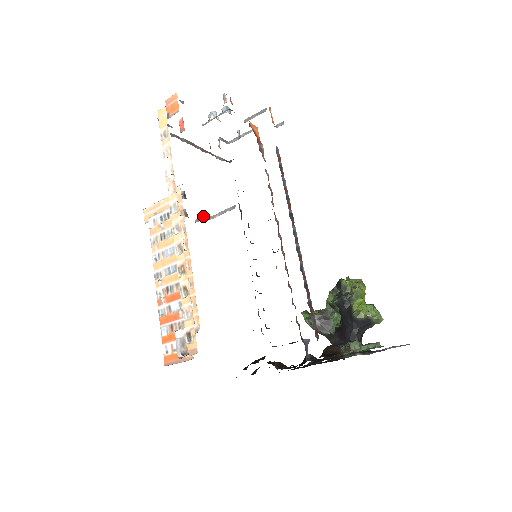
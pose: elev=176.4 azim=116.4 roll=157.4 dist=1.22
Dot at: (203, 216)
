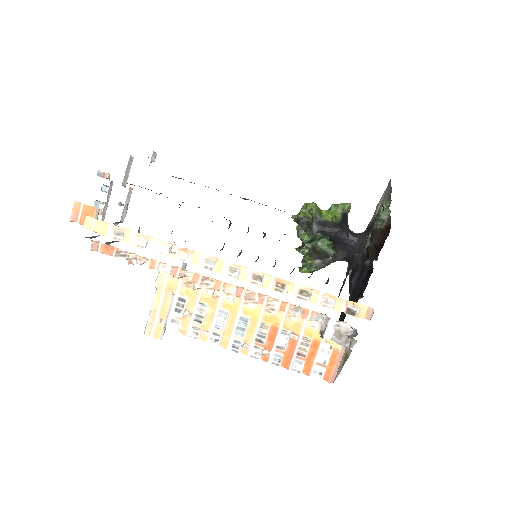
Dot at: occluded
